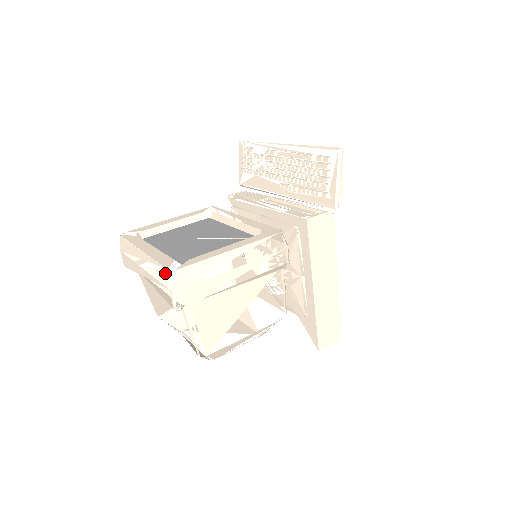
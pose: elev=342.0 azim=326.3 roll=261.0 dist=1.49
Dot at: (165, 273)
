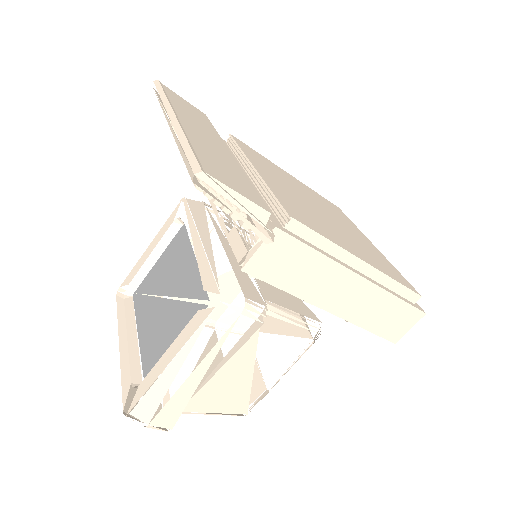
Dot at: occluded
